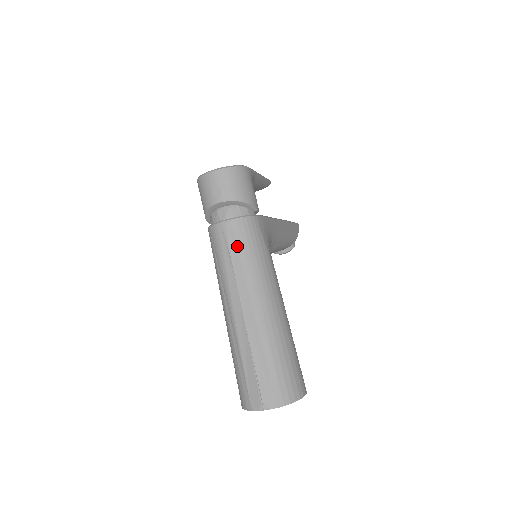
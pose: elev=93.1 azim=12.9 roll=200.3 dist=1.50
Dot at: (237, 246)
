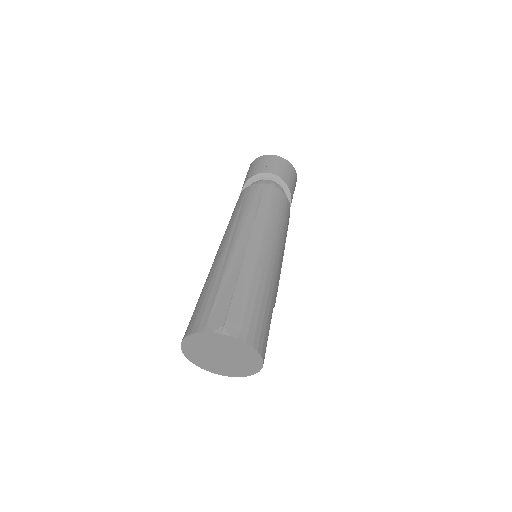
Dot at: (269, 203)
